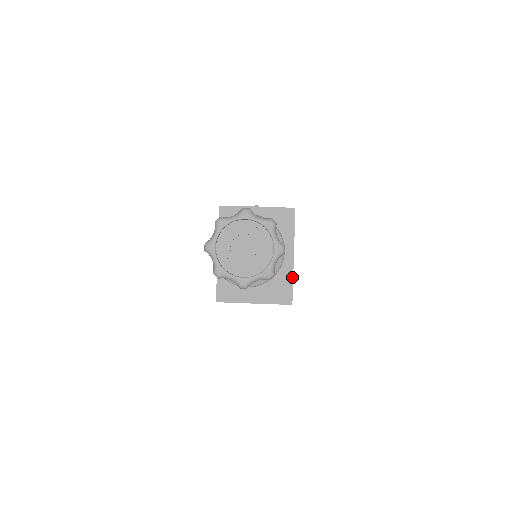
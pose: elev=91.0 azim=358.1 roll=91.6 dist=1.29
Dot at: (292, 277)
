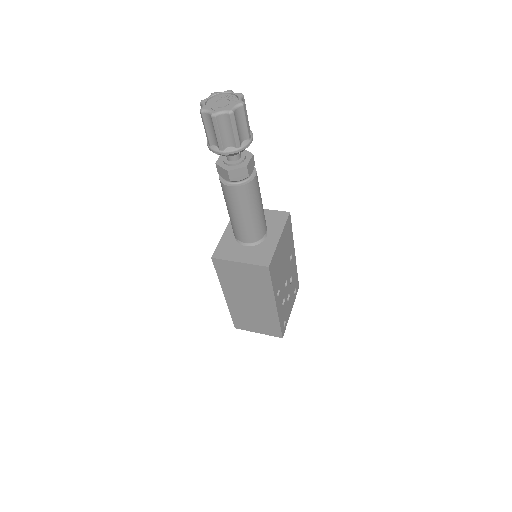
Dot at: (274, 250)
